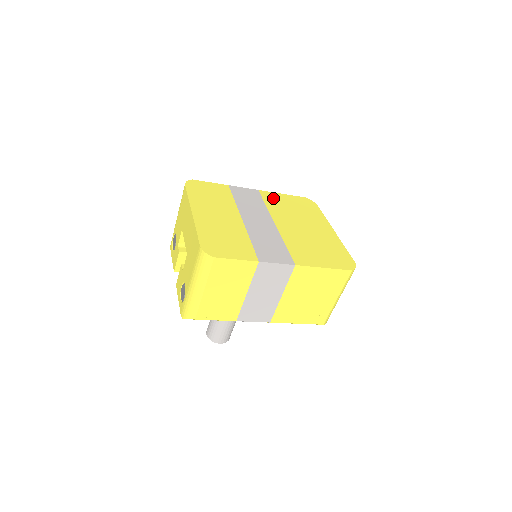
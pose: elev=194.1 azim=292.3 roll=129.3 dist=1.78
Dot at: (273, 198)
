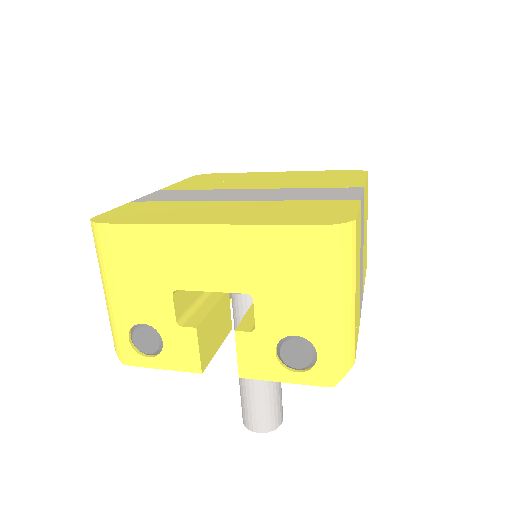
Dot at: (186, 186)
